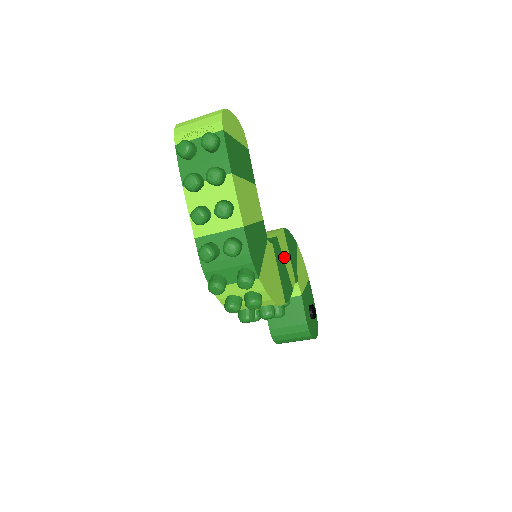
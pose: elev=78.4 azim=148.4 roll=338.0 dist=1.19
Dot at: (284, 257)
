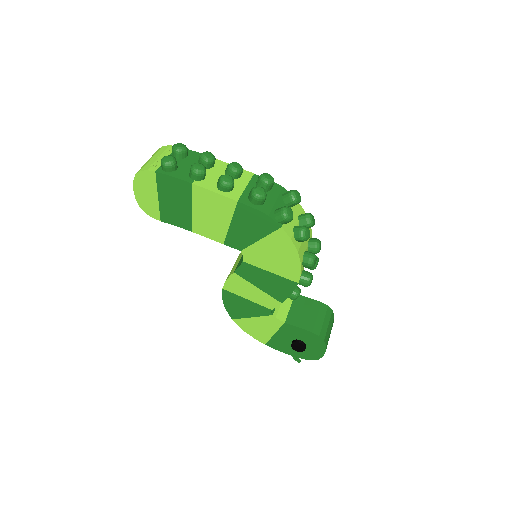
Dot at: occluded
